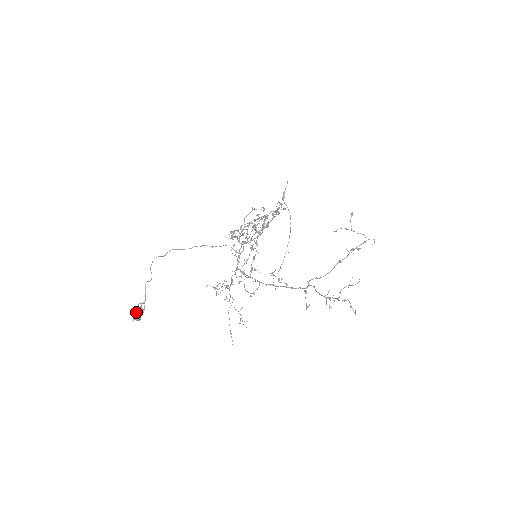
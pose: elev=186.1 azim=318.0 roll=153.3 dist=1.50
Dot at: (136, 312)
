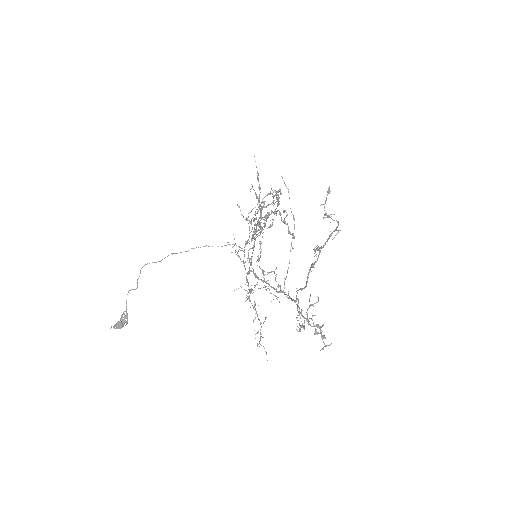
Dot at: (120, 320)
